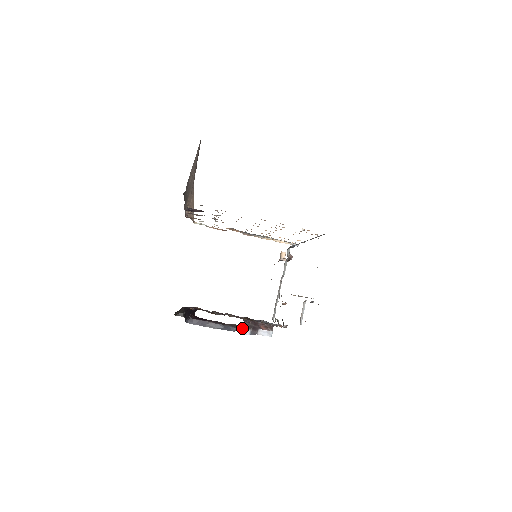
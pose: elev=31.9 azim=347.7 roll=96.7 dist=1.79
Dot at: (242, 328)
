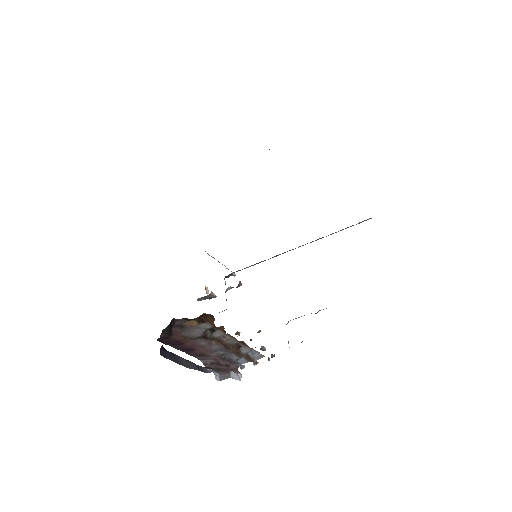
Dot at: occluded
